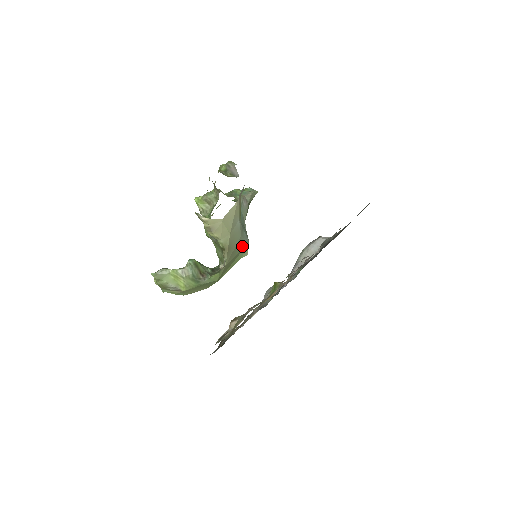
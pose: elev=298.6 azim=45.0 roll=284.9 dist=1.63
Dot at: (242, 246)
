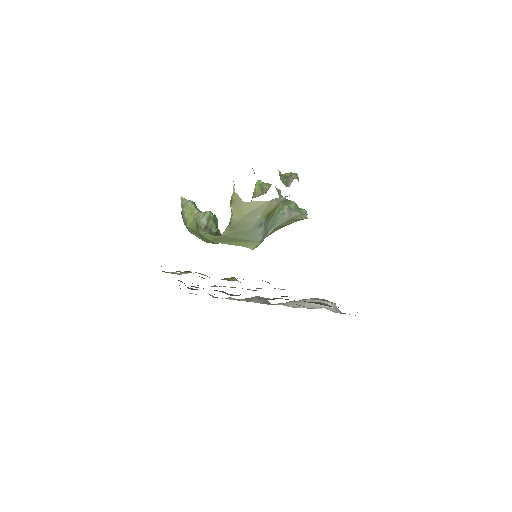
Dot at: (250, 238)
